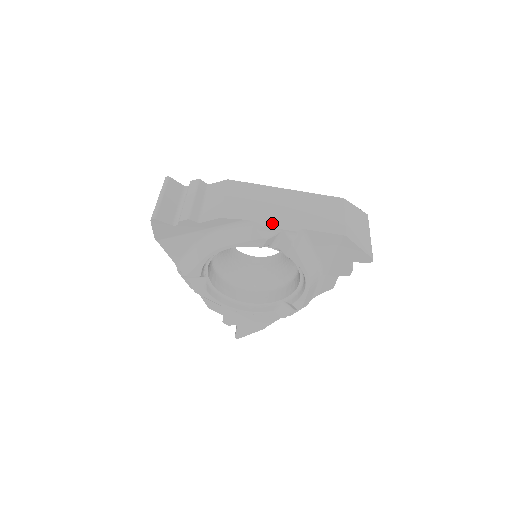
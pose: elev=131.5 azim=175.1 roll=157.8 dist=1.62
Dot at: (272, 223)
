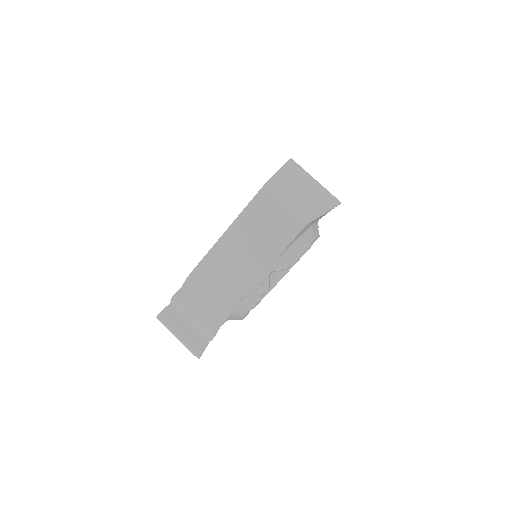
Dot at: (257, 278)
